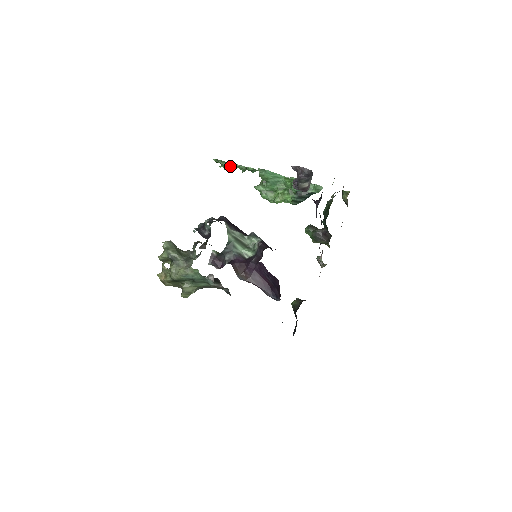
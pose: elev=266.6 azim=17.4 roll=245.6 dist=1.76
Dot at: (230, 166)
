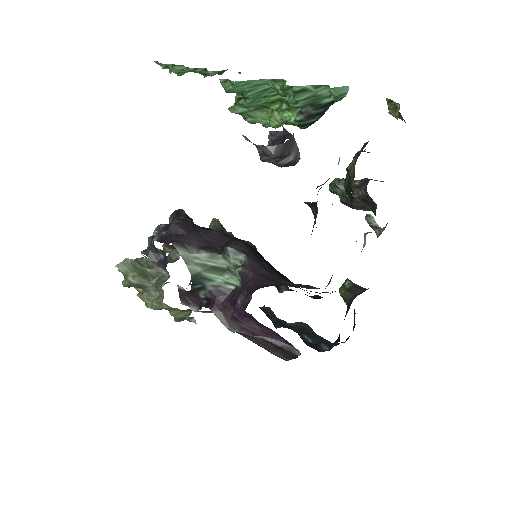
Dot at: (182, 69)
